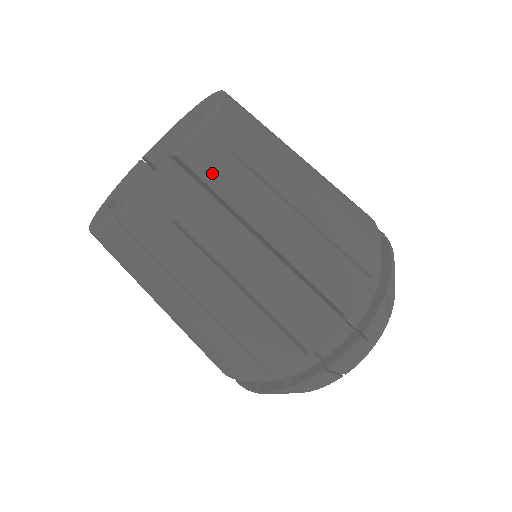
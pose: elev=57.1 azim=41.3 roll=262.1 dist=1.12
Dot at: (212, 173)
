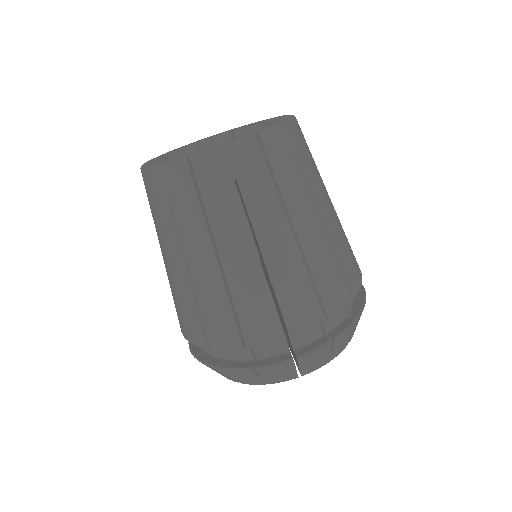
Dot at: (277, 159)
